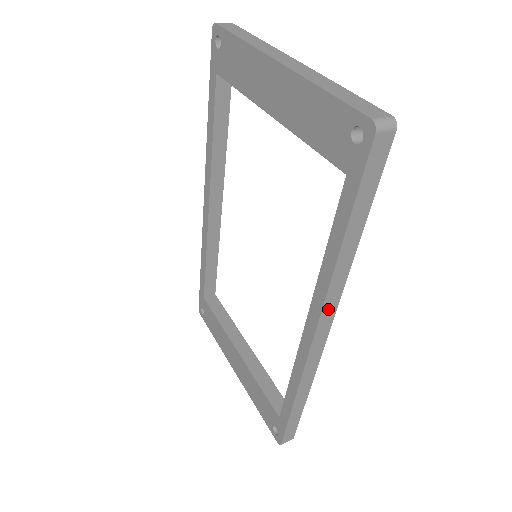
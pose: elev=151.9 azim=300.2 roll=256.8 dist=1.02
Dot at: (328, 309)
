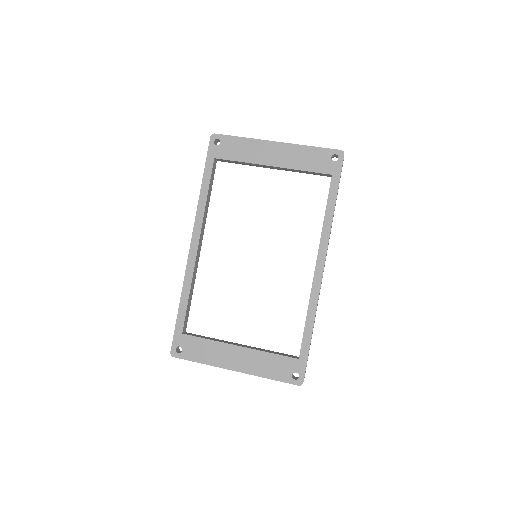
Dot at: (327, 249)
